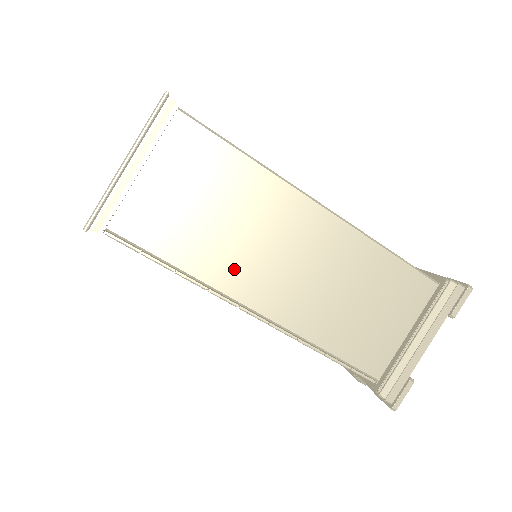
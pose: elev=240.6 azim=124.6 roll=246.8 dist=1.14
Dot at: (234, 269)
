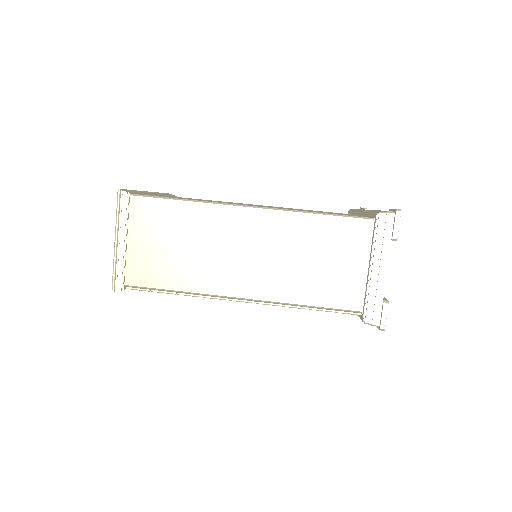
Dot at: (212, 276)
